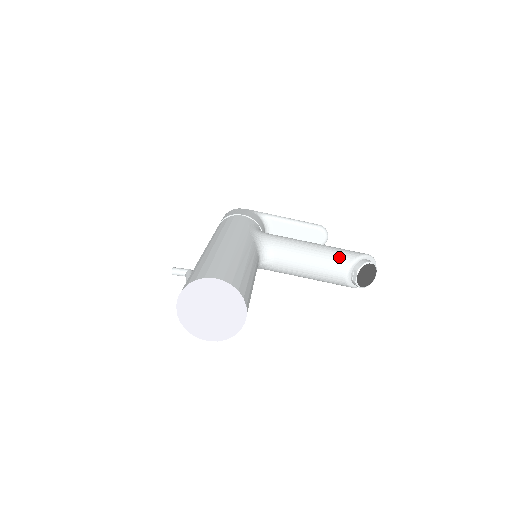
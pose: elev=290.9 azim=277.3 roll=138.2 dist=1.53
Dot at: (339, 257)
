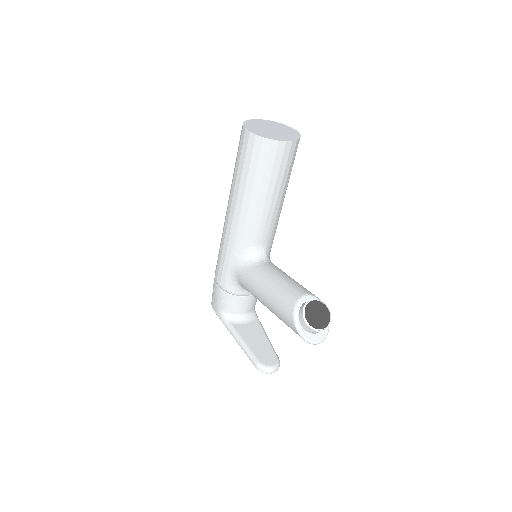
Dot at: occluded
